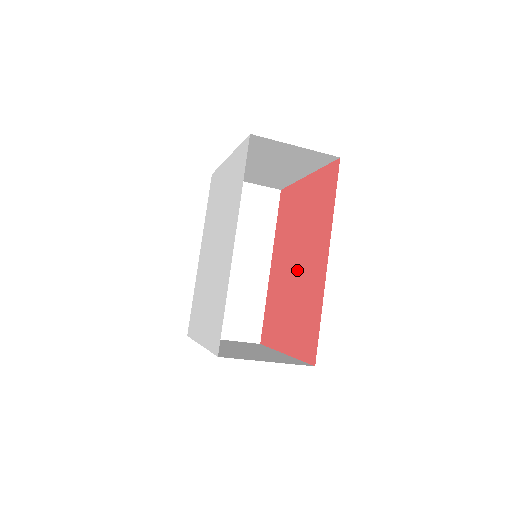
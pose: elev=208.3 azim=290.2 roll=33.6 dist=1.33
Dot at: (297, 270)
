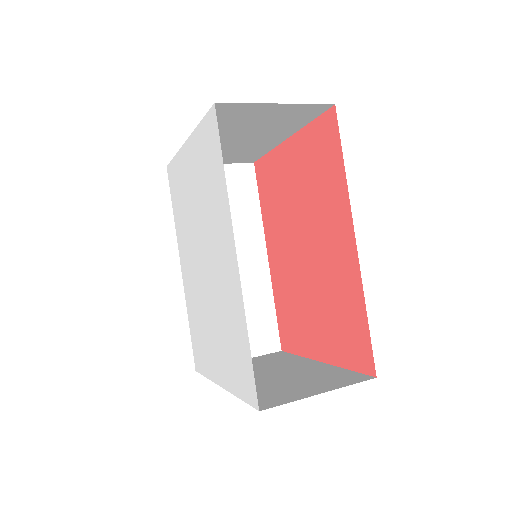
Dot at: (310, 258)
